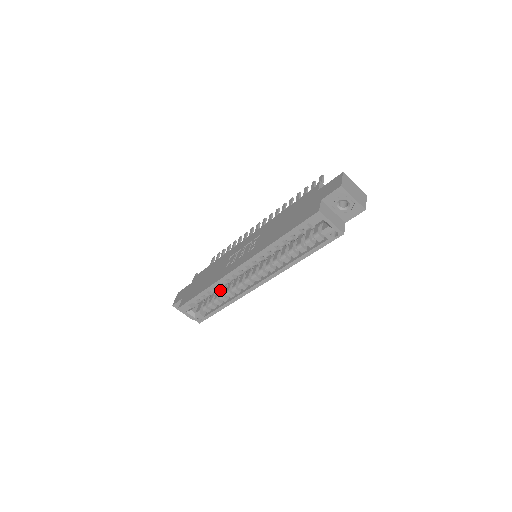
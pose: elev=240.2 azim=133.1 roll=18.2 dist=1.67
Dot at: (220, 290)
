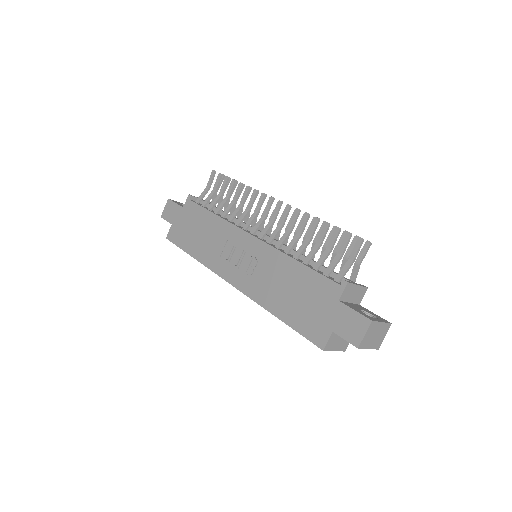
Dot at: occluded
